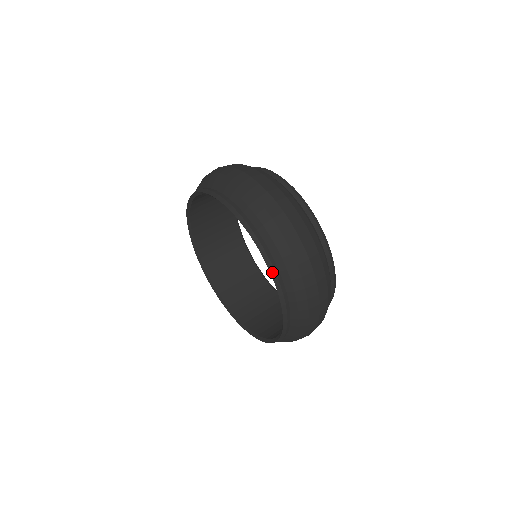
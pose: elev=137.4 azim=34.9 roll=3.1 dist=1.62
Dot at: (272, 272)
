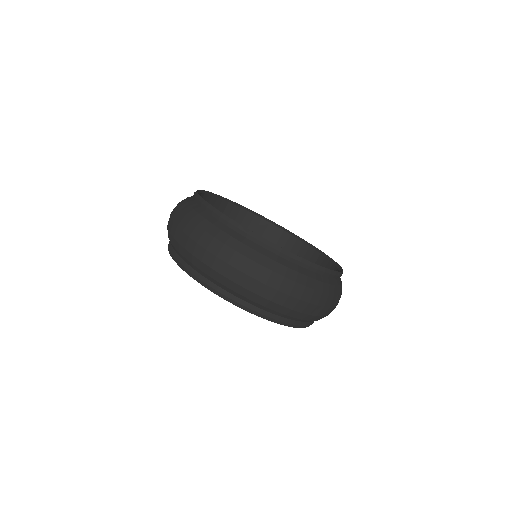
Dot at: (188, 273)
